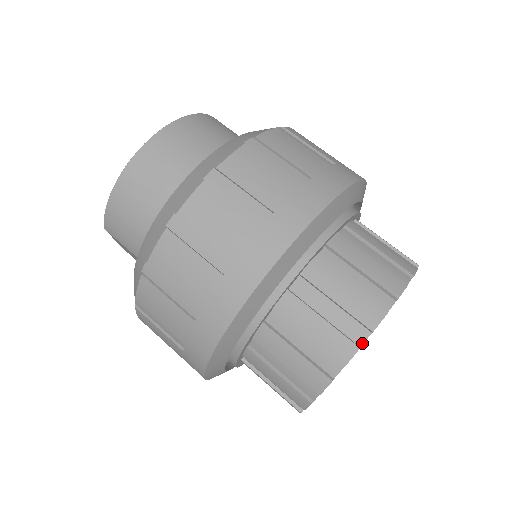
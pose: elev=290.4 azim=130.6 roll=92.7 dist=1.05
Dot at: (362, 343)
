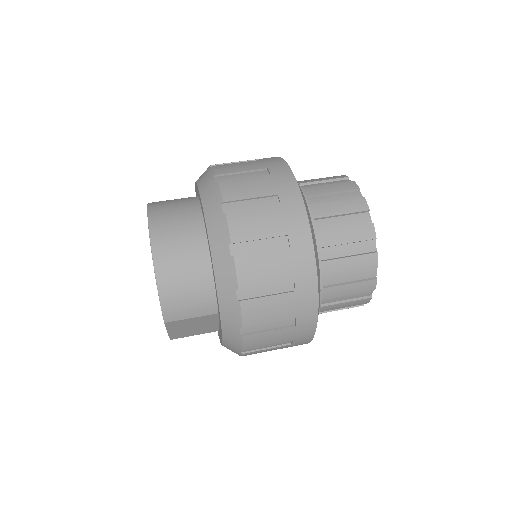
Dot at: (371, 220)
